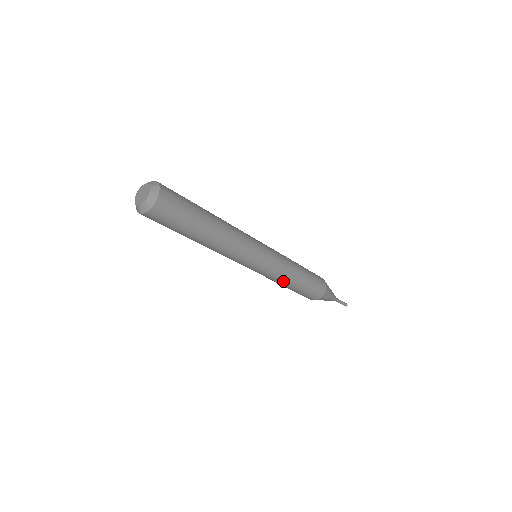
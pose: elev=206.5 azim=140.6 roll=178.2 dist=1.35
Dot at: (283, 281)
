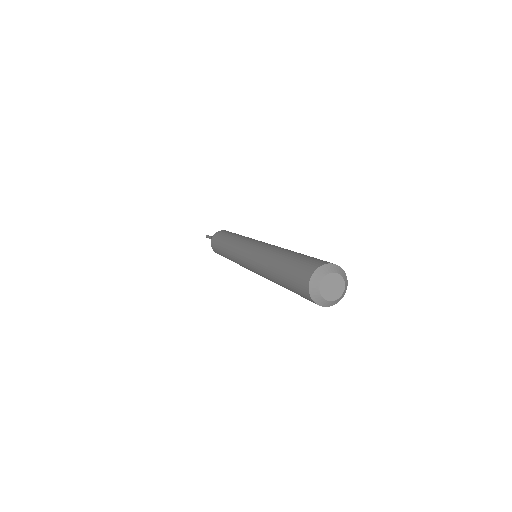
Dot at: occluded
